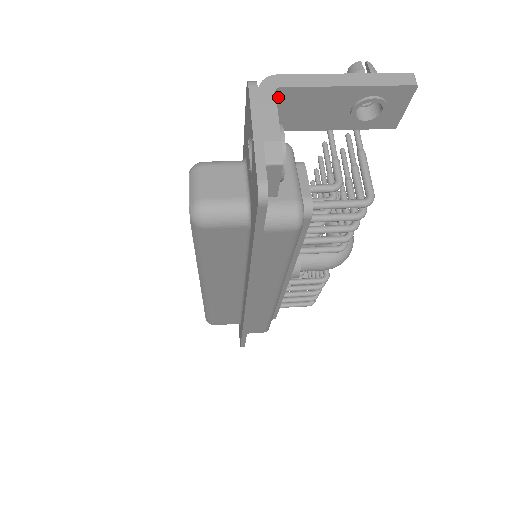
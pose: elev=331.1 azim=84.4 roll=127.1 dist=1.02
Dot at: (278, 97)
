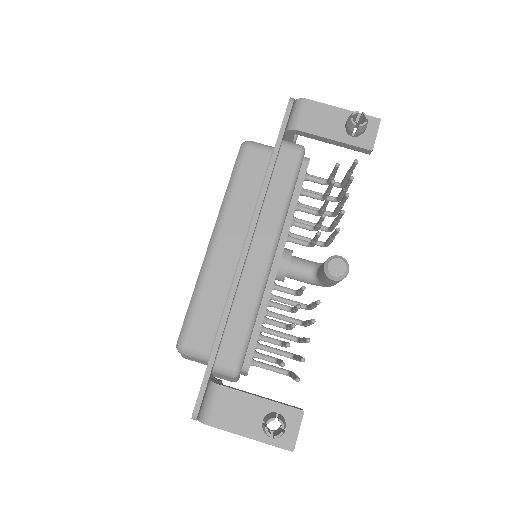
Dot at: occluded
